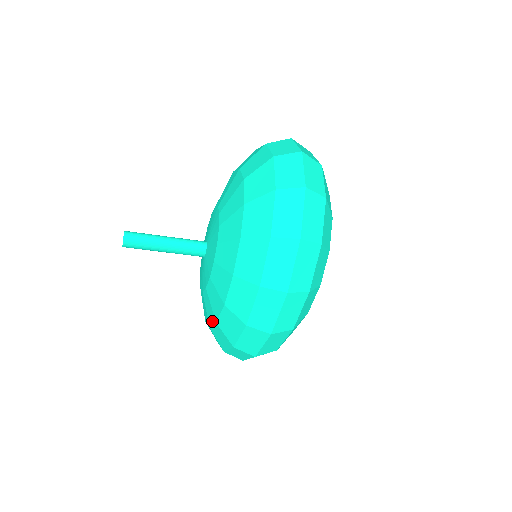
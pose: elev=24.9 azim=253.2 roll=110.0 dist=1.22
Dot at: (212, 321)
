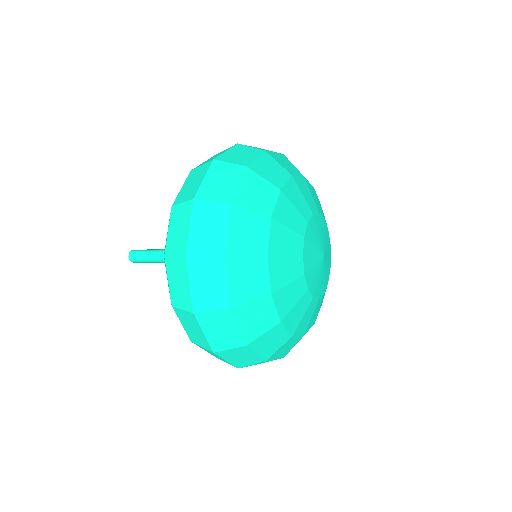
Dot at: occluded
